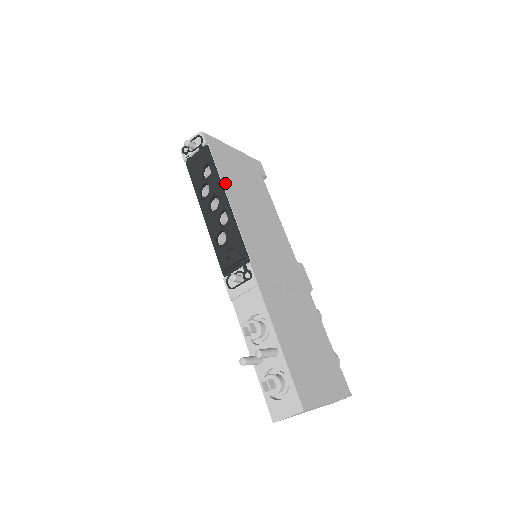
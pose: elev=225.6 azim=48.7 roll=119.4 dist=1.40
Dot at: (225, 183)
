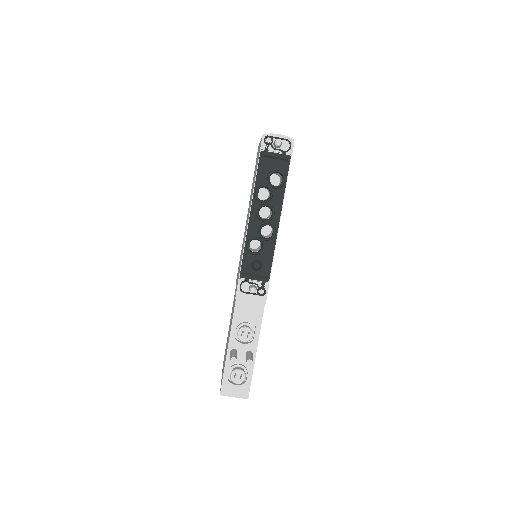
Dot at: (283, 201)
